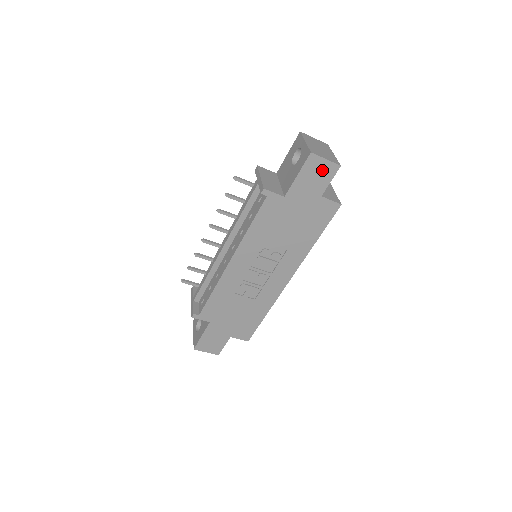
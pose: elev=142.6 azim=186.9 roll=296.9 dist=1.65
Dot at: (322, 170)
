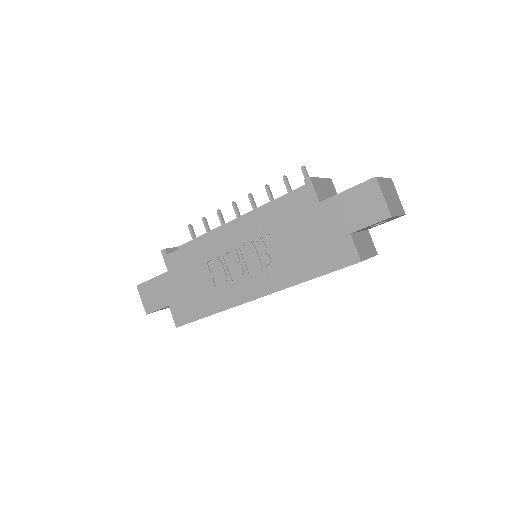
Dot at: (372, 205)
